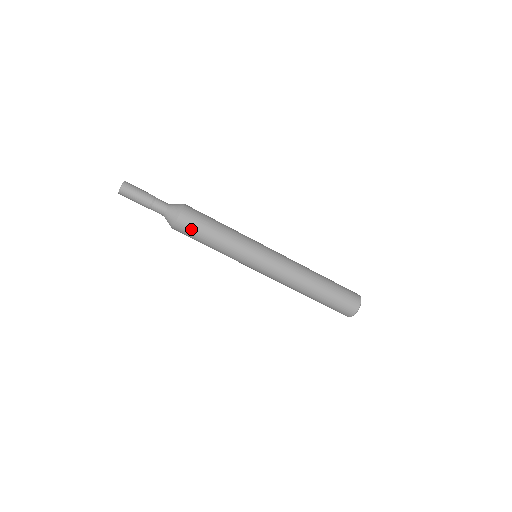
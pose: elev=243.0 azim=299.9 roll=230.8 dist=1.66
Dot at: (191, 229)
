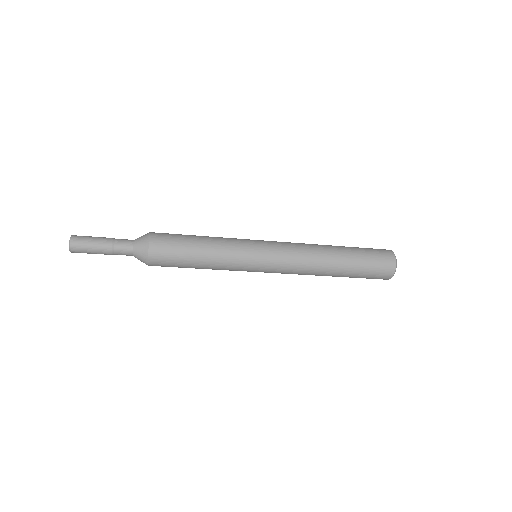
Dot at: occluded
